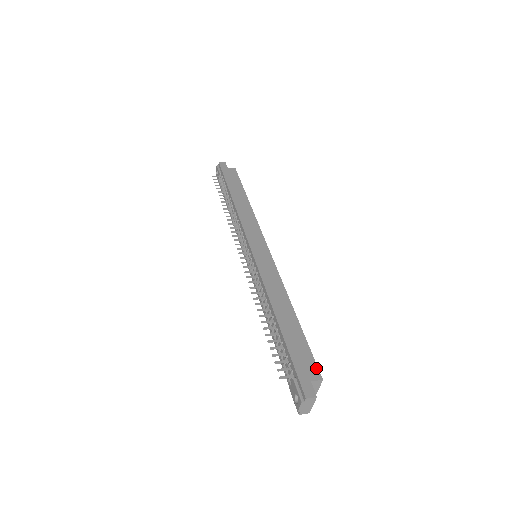
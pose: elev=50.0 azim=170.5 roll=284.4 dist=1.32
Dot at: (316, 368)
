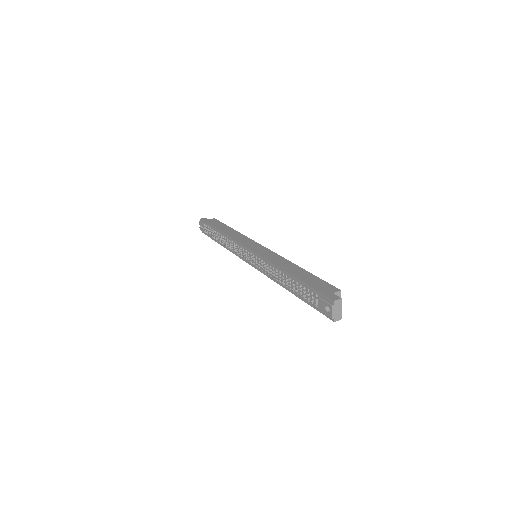
Dot at: (333, 287)
